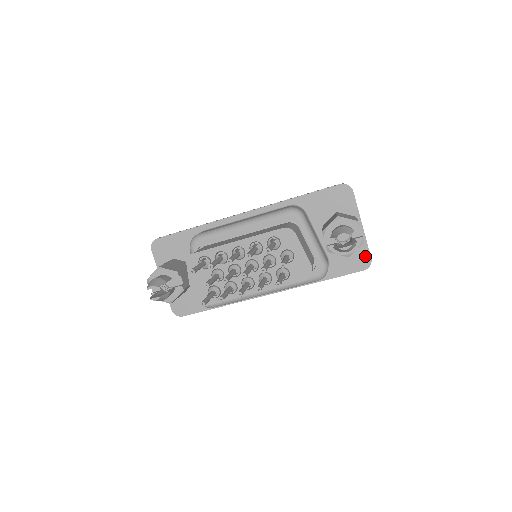
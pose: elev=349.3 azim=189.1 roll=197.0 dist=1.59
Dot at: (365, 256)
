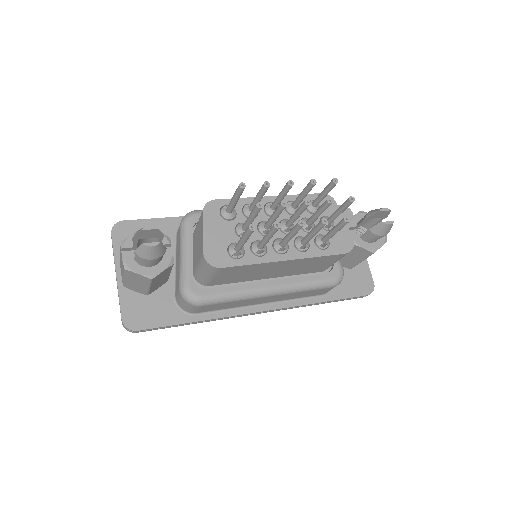
Dot at: (368, 280)
